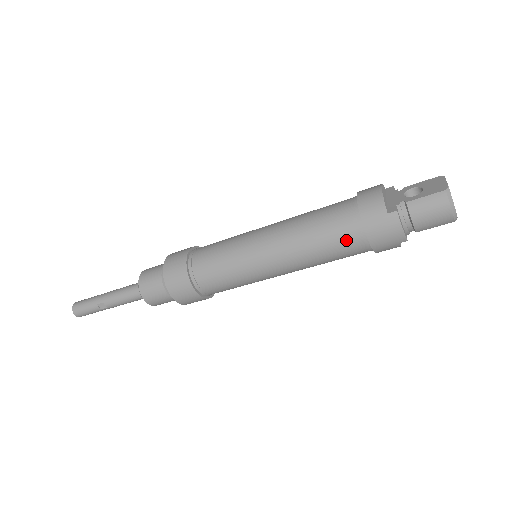
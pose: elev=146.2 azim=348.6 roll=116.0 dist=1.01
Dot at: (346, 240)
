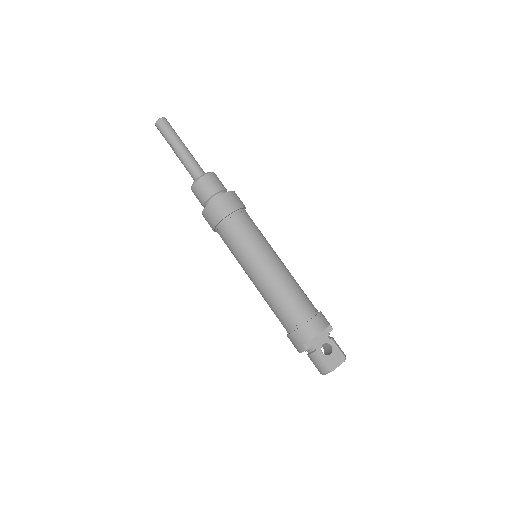
Dot at: (282, 322)
